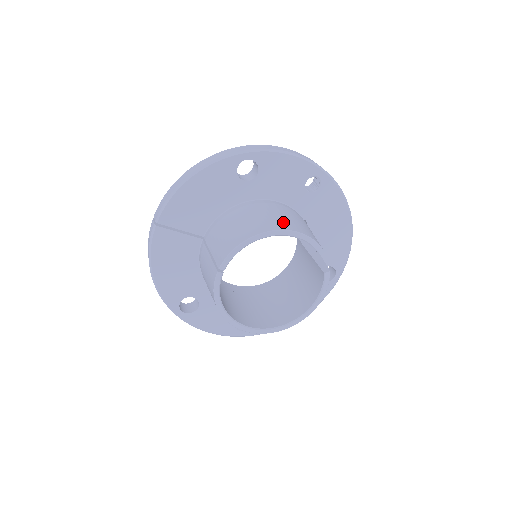
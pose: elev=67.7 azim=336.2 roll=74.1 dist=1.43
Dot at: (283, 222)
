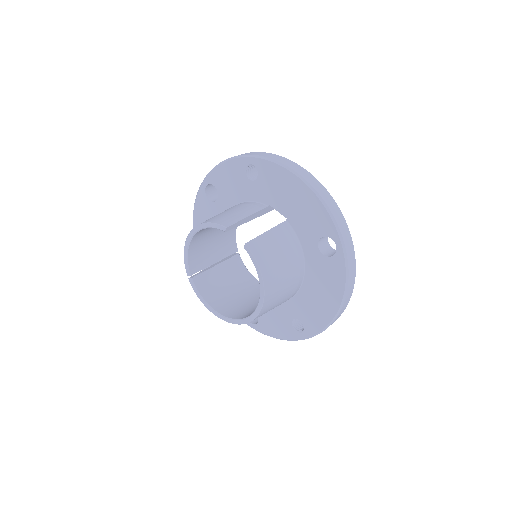
Dot at: (206, 220)
